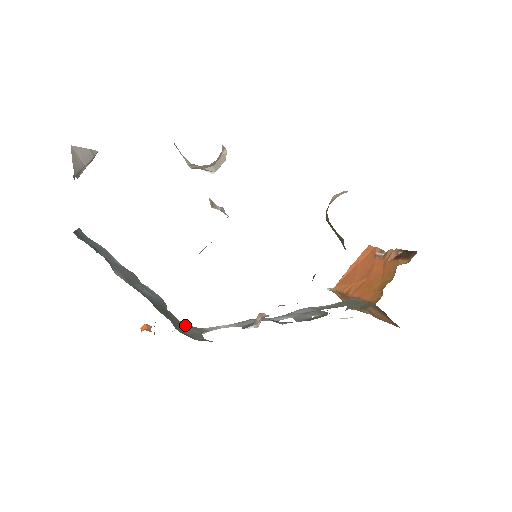
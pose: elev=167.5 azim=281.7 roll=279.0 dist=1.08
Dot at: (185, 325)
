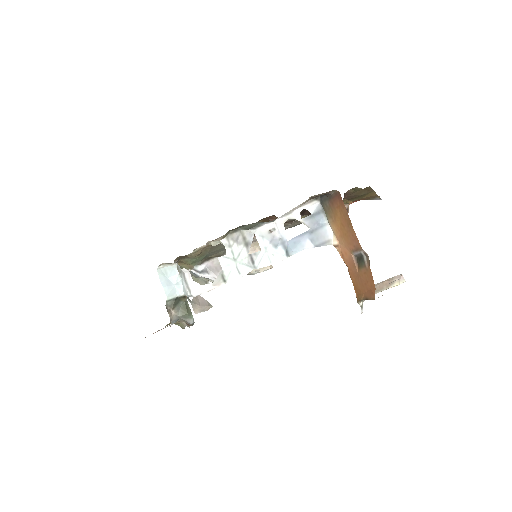
Dot at: occluded
